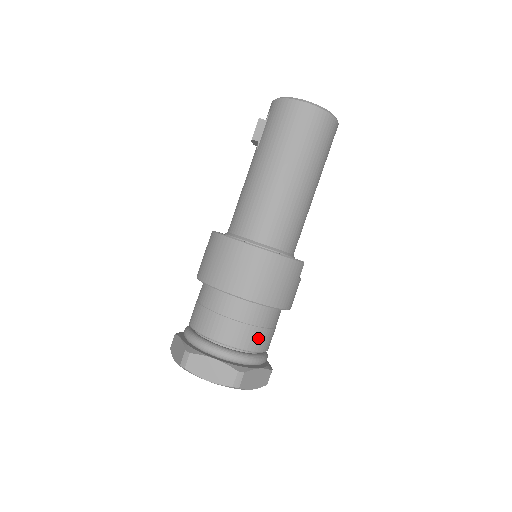
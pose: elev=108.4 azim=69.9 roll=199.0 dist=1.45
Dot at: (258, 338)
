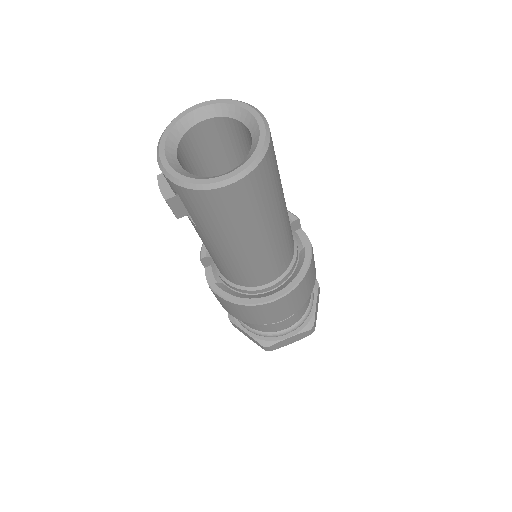
Dot at: (307, 302)
